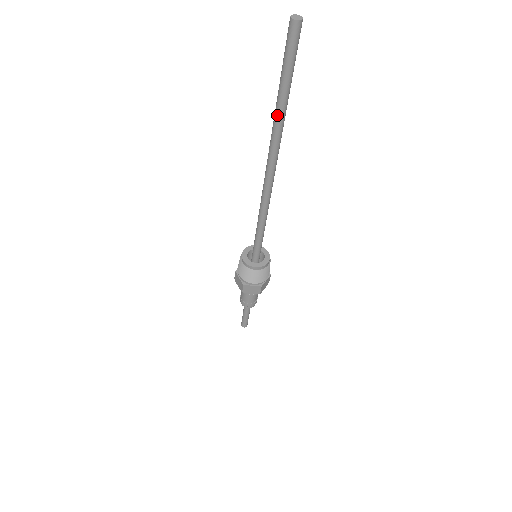
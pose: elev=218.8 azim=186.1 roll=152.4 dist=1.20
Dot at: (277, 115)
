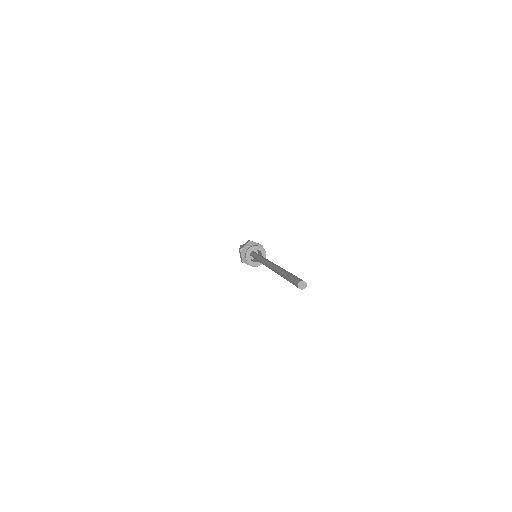
Dot at: (281, 276)
